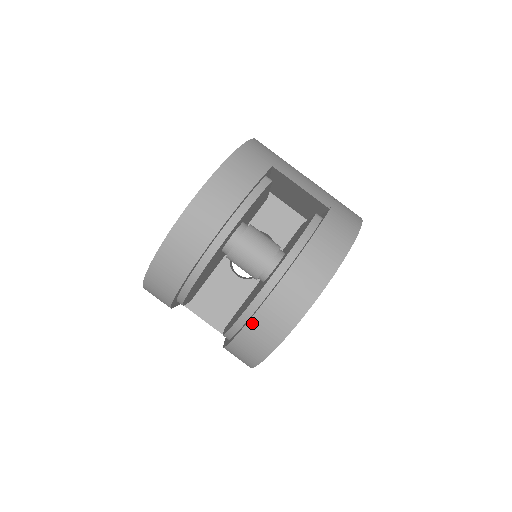
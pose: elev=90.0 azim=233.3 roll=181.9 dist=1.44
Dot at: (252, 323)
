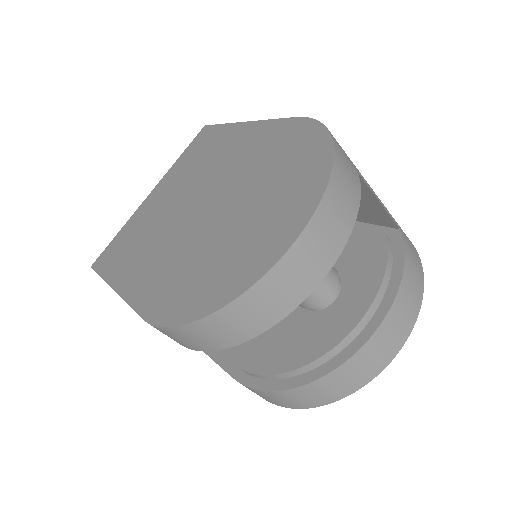
Dot at: (330, 376)
